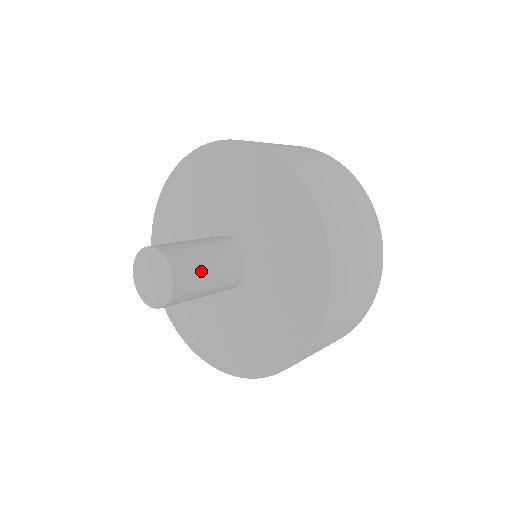
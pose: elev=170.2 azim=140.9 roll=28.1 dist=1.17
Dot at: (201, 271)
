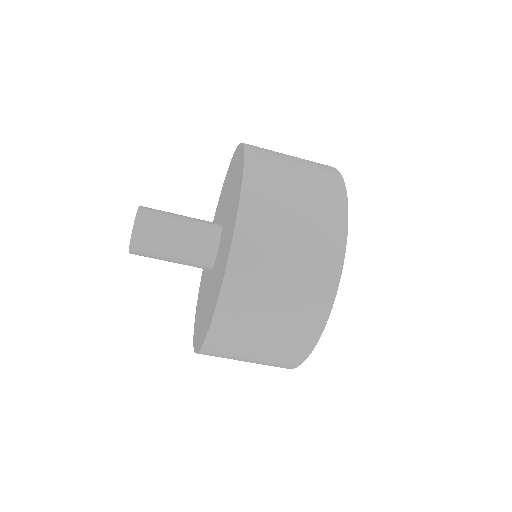
Dot at: (168, 213)
